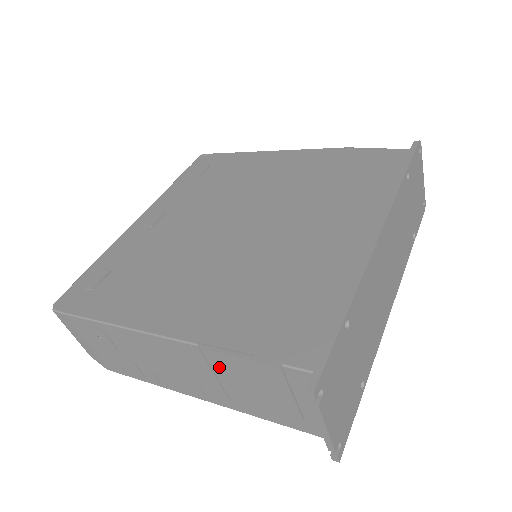
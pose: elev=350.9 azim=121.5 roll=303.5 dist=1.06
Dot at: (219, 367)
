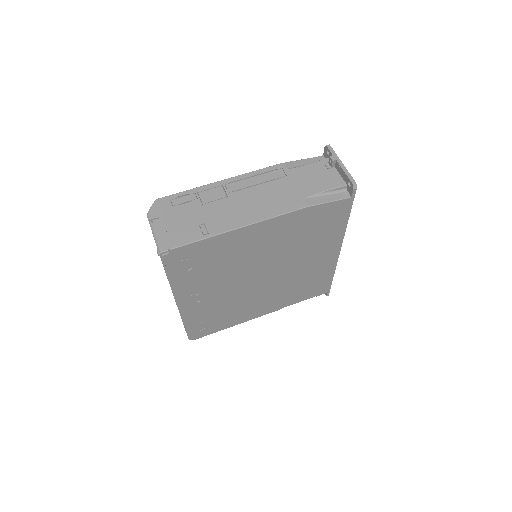
Dot at: occluded
